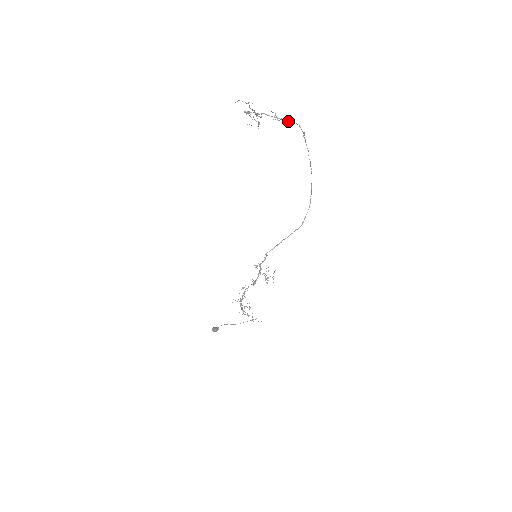
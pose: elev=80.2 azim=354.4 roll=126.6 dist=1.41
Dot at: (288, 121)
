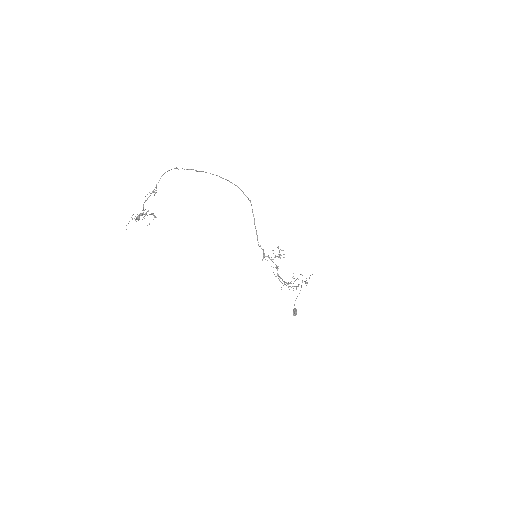
Dot at: occluded
